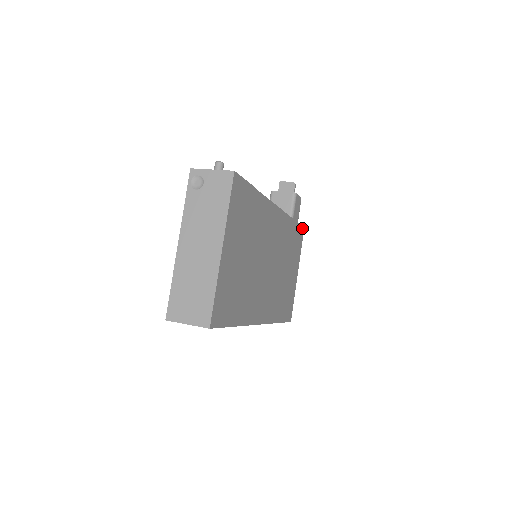
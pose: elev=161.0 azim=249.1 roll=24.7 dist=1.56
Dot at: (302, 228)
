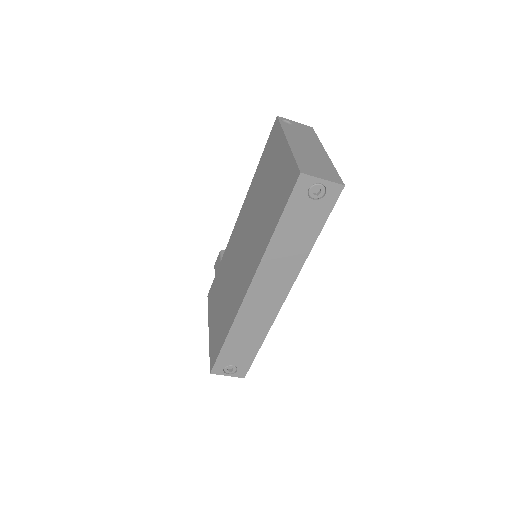
Dot at: occluded
